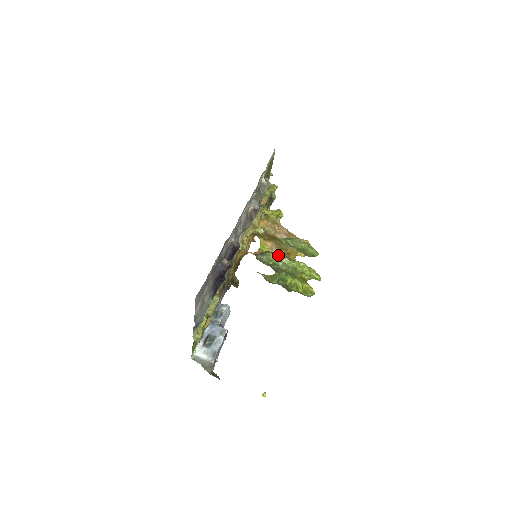
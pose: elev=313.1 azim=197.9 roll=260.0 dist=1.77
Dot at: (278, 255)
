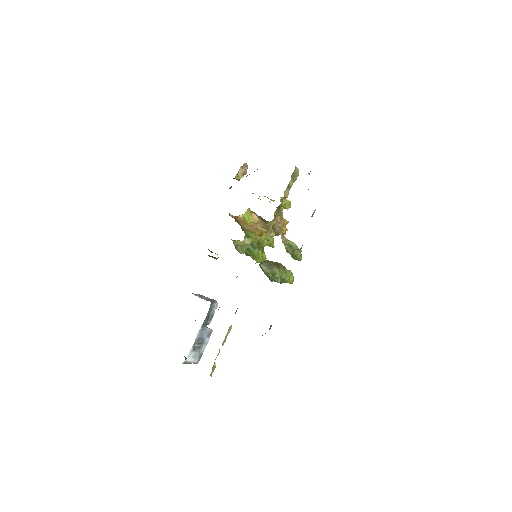
Dot at: (281, 271)
